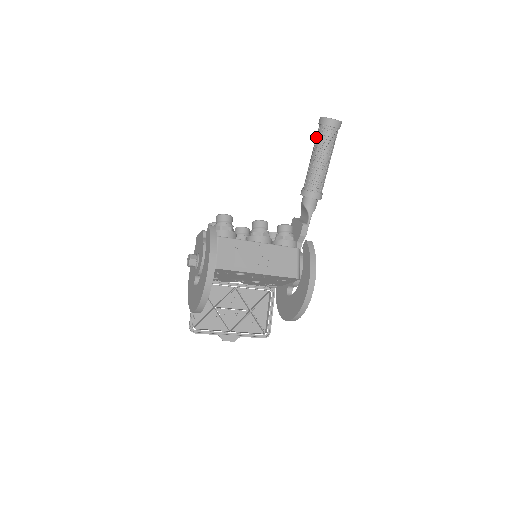
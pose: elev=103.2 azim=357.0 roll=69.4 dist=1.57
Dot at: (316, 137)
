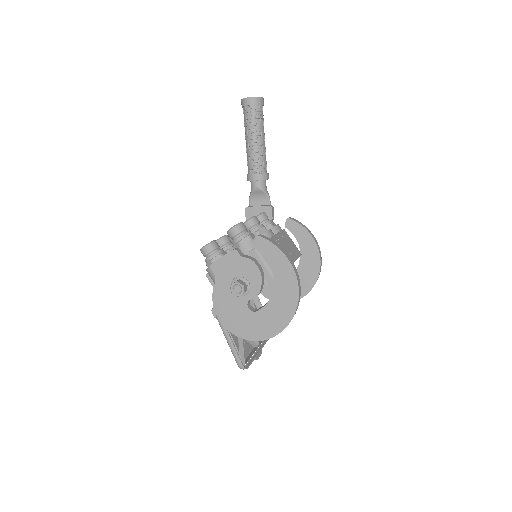
Dot at: (248, 119)
